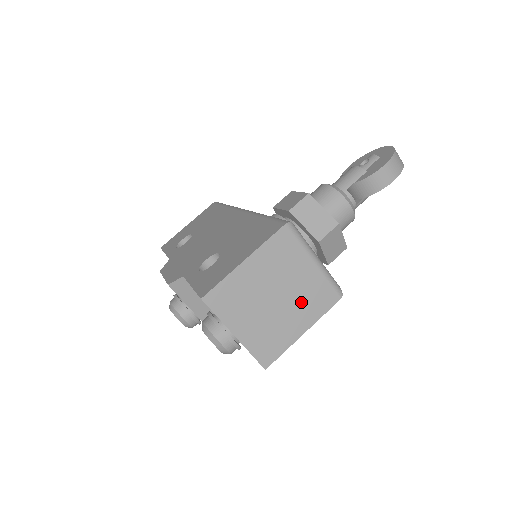
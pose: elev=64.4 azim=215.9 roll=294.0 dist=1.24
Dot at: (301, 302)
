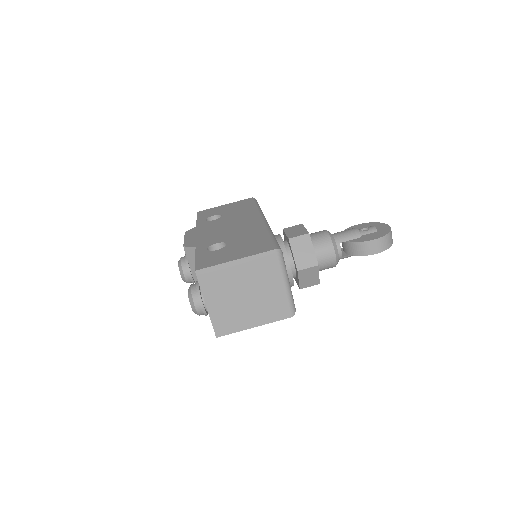
Dot at: (262, 306)
